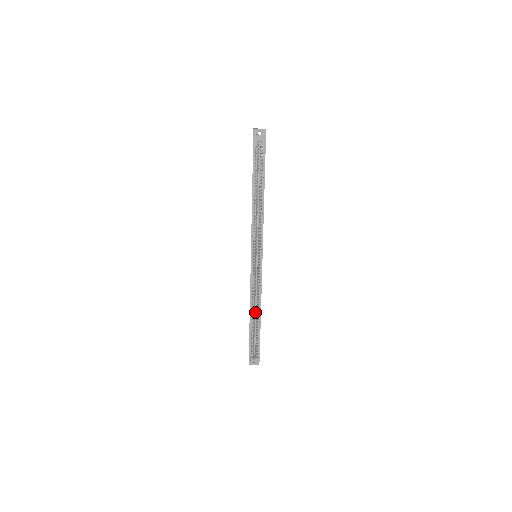
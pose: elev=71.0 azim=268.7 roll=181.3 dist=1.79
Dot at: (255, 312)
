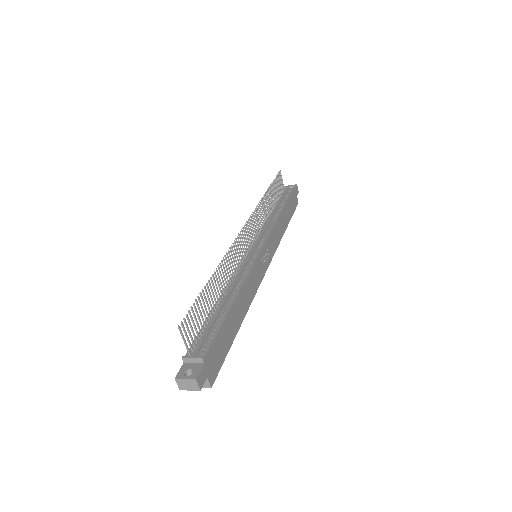
Dot at: occluded
